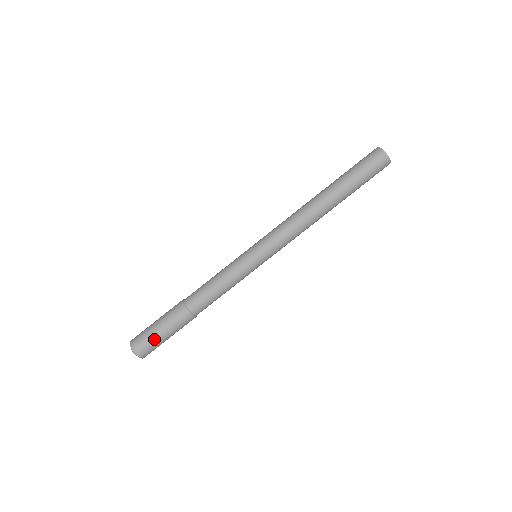
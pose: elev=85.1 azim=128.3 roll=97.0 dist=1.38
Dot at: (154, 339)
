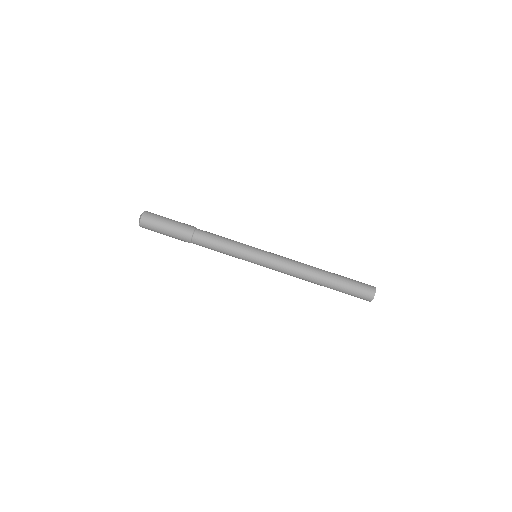
Dot at: (157, 231)
